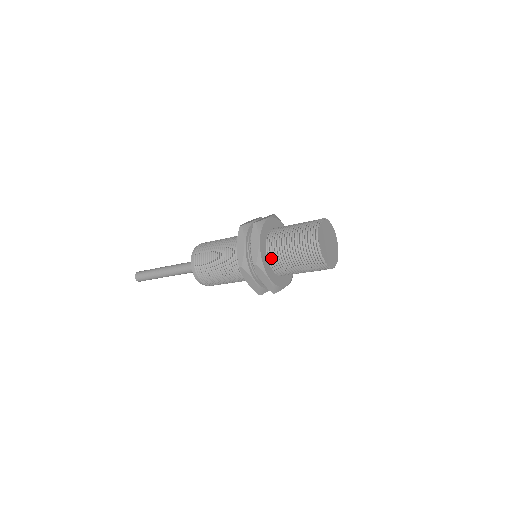
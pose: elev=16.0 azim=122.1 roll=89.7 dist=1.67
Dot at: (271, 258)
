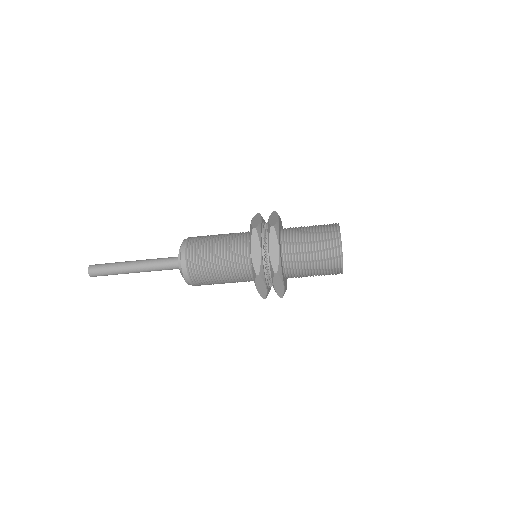
Dot at: (286, 264)
